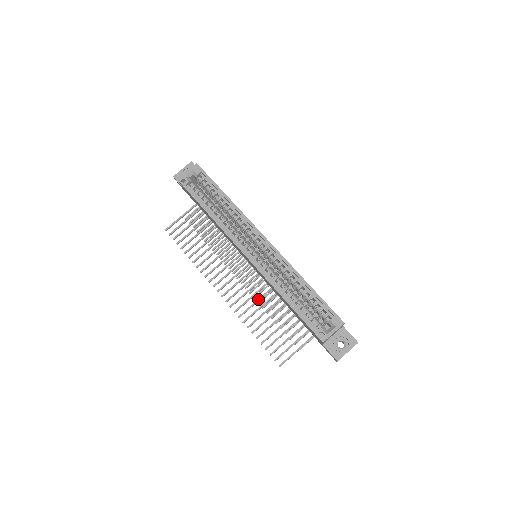
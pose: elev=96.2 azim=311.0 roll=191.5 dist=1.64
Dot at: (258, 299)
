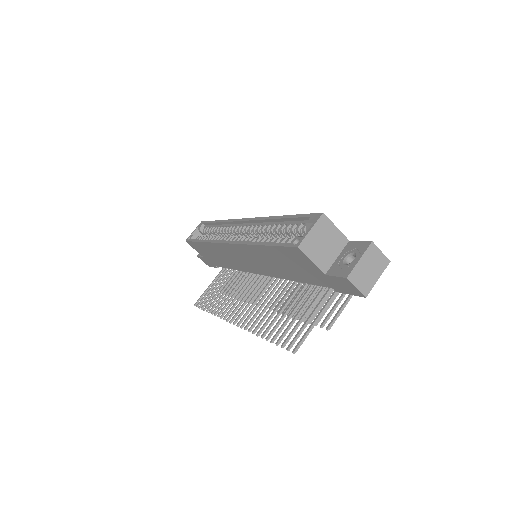
Dot at: (269, 301)
